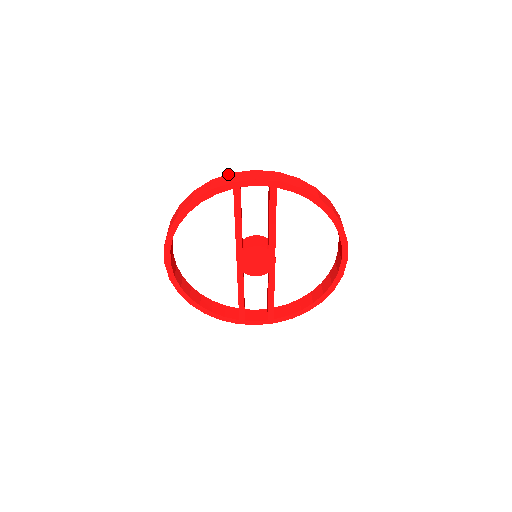
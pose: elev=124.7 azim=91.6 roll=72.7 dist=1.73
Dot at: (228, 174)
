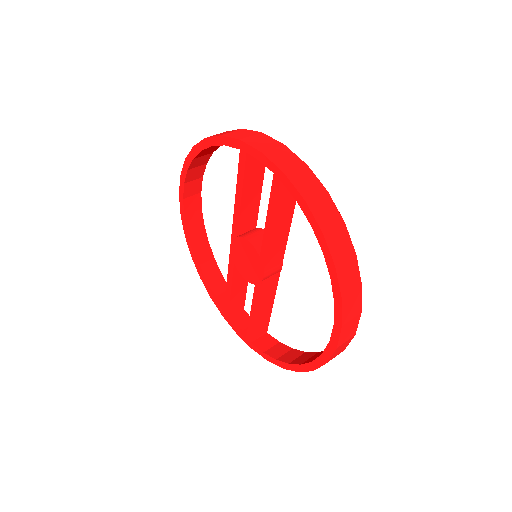
Dot at: (257, 131)
